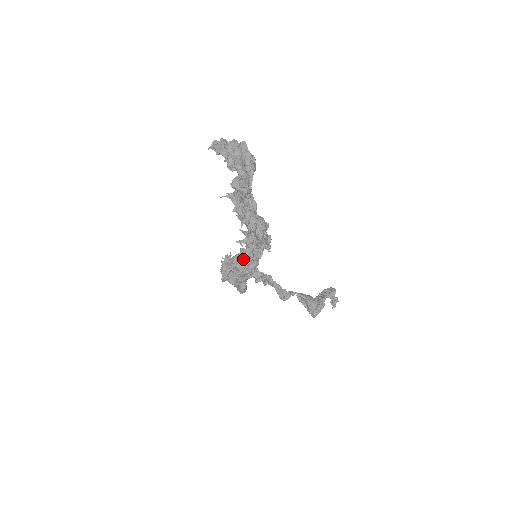
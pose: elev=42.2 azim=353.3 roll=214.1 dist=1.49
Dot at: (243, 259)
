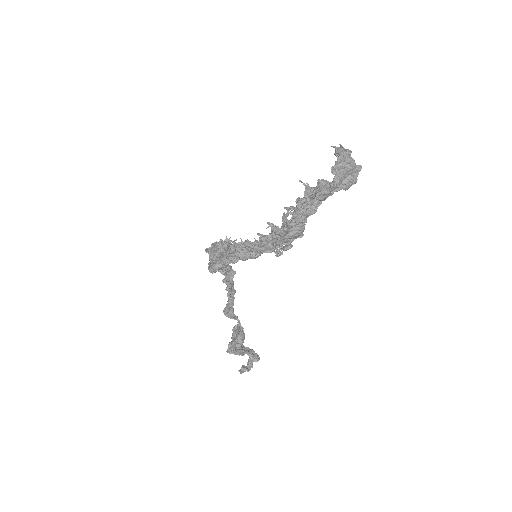
Dot at: (250, 243)
